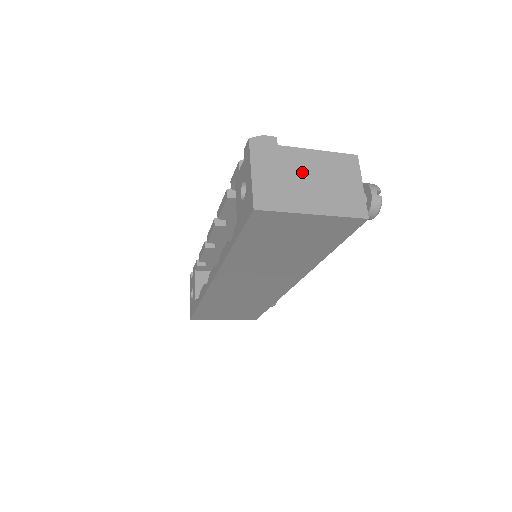
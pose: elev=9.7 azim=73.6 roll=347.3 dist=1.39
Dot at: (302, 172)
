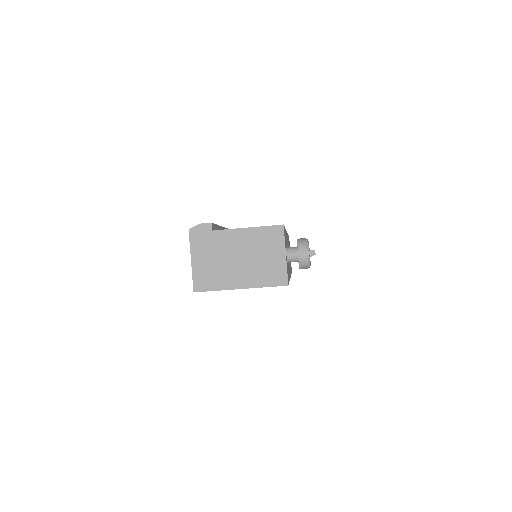
Dot at: (232, 252)
